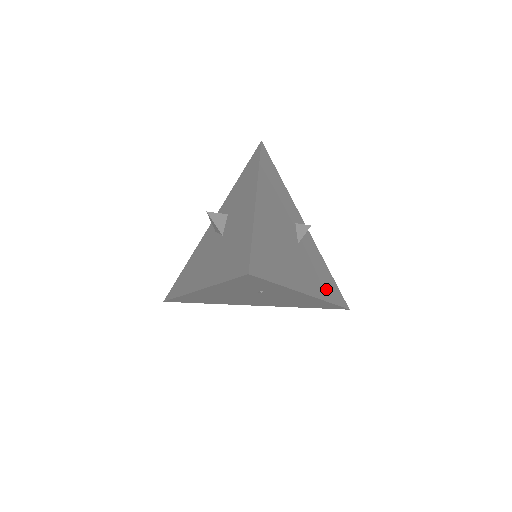
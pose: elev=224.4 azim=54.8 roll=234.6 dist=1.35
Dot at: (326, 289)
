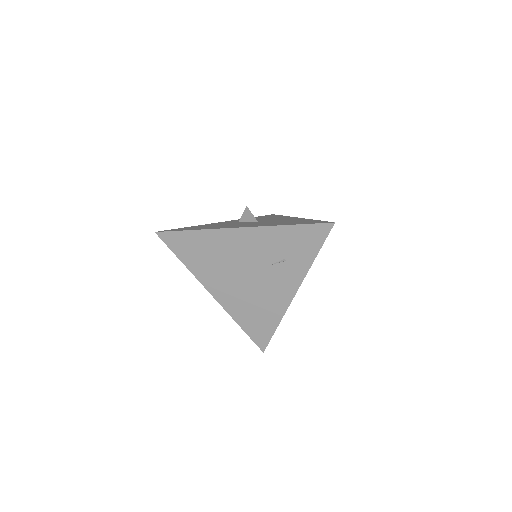
Dot at: occluded
